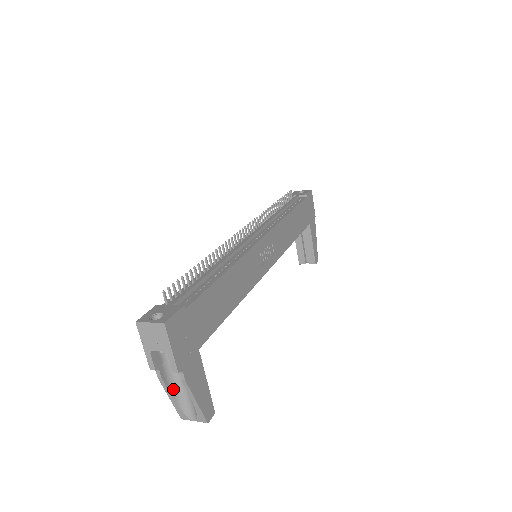
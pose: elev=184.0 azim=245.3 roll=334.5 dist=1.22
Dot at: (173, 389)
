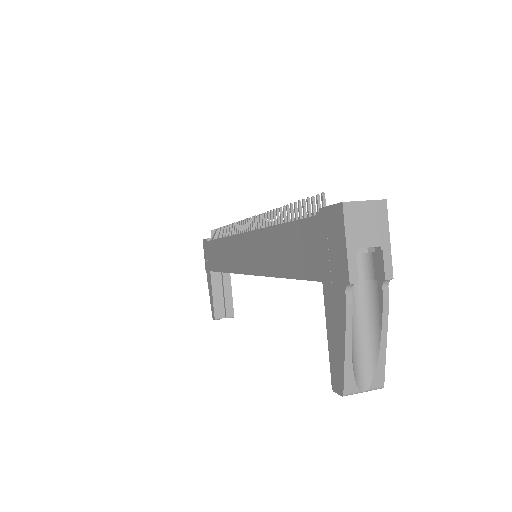
Dot at: (349, 333)
